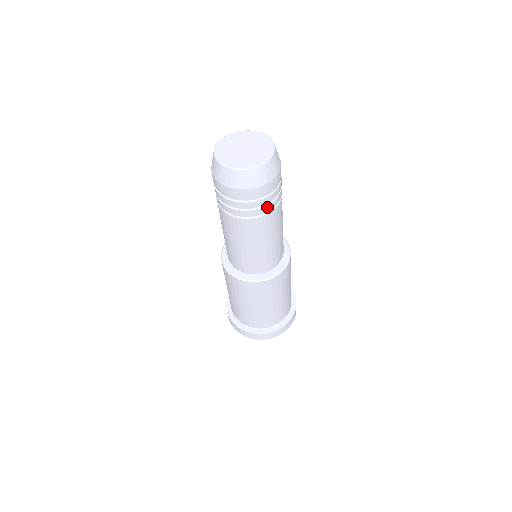
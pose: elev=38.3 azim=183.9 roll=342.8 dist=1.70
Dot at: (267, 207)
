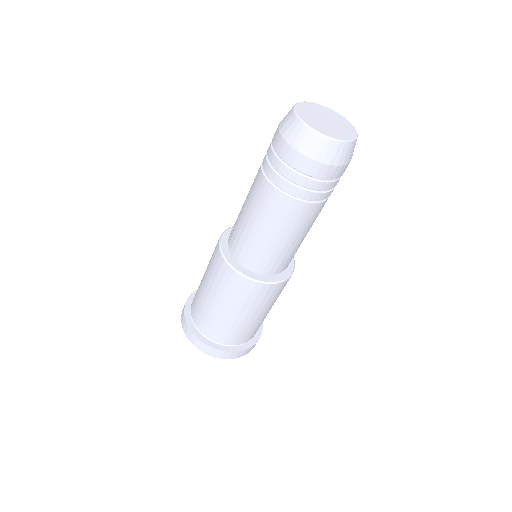
Dot at: occluded
